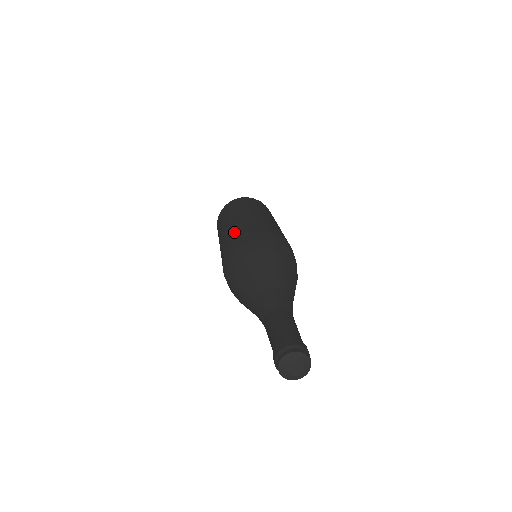
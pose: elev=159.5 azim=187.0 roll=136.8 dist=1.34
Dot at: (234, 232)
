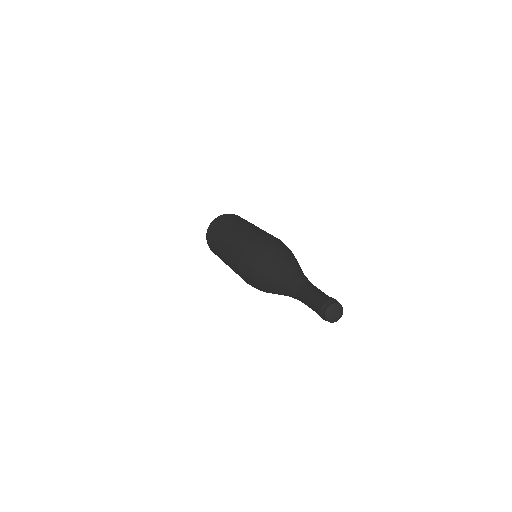
Dot at: (235, 247)
